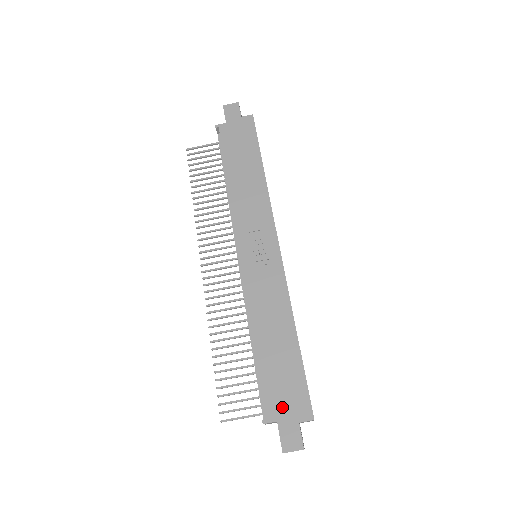
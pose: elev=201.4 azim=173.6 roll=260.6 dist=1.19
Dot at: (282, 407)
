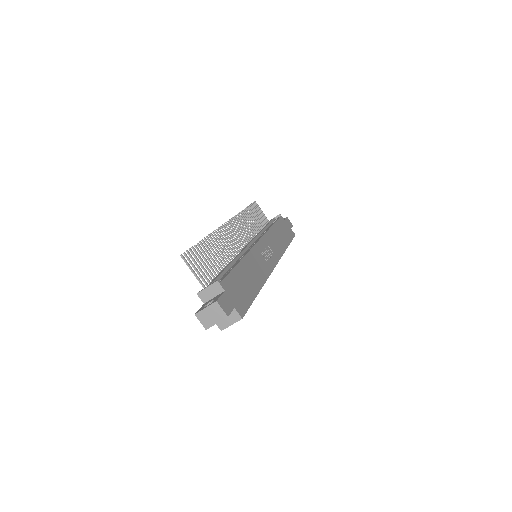
Dot at: (232, 292)
